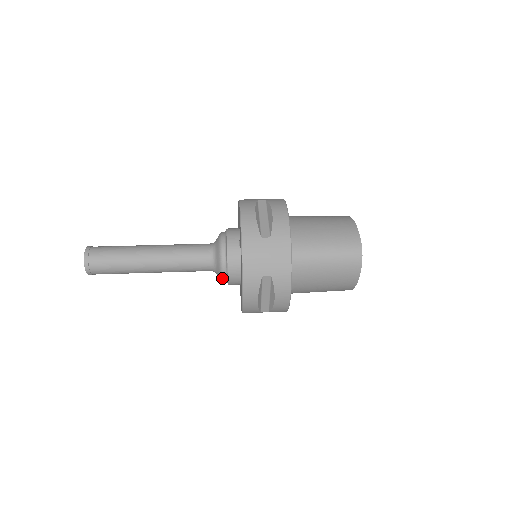
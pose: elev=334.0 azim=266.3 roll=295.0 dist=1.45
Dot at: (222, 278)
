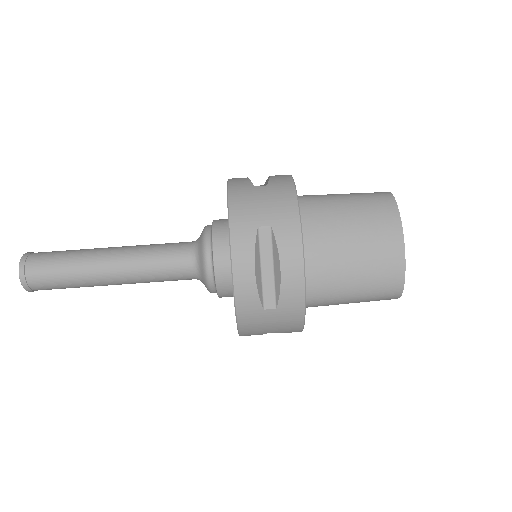
Dot at: occluded
